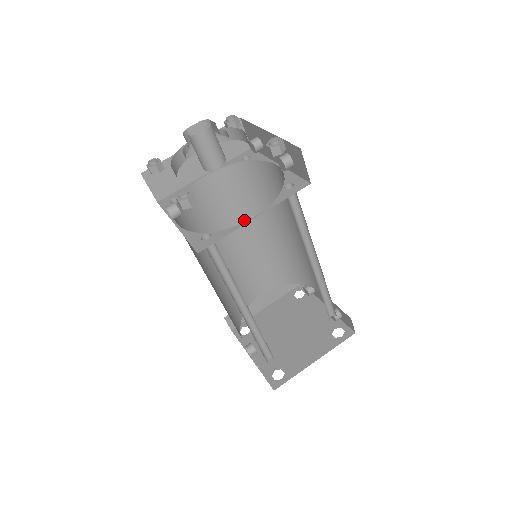
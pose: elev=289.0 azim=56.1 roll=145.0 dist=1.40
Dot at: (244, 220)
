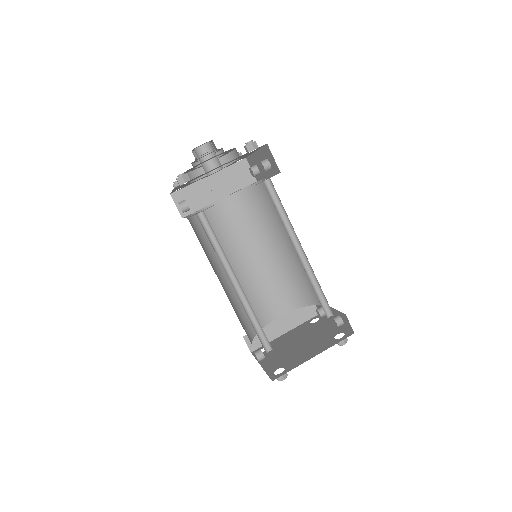
Dot at: (255, 240)
